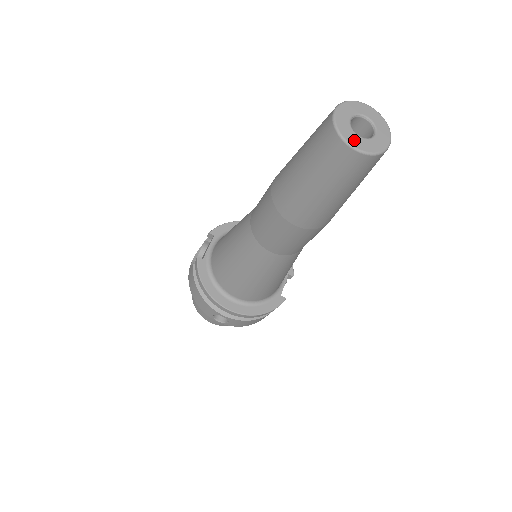
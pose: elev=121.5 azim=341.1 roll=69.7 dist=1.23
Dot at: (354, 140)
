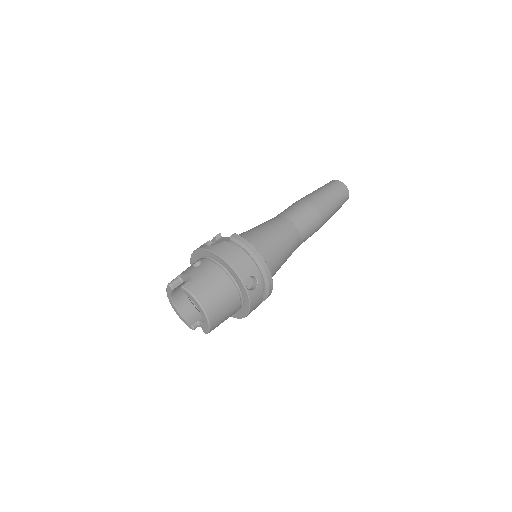
Dot at: occluded
